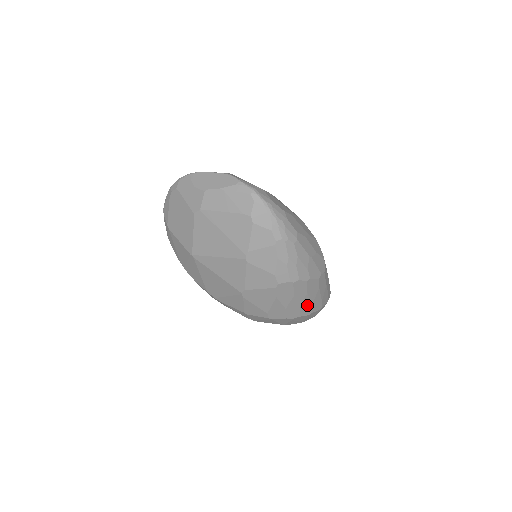
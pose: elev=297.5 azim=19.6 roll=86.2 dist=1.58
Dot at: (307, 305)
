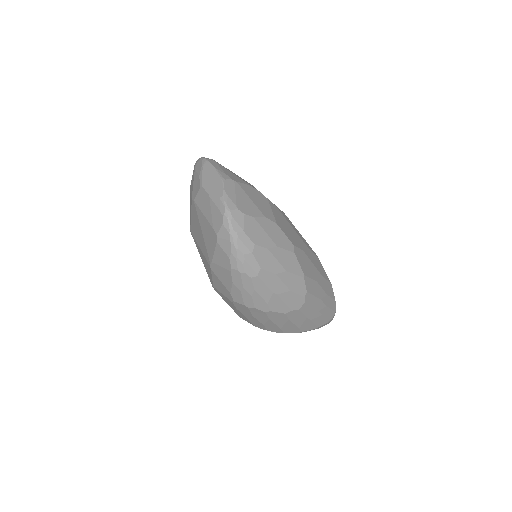
Dot at: (274, 326)
